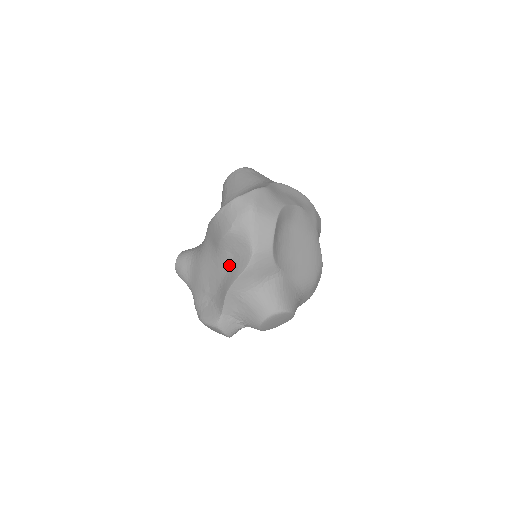
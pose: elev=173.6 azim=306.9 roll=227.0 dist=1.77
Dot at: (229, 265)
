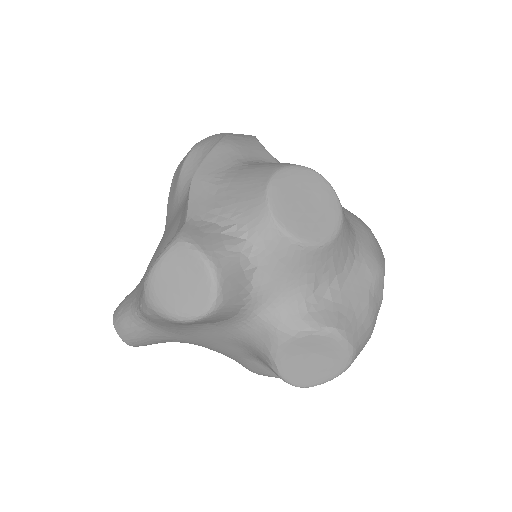
Dot at: occluded
